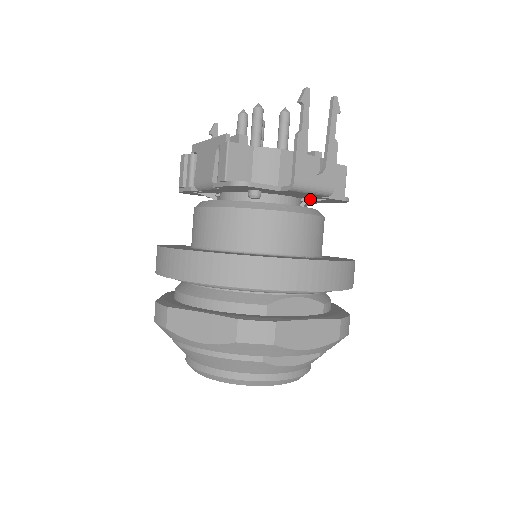
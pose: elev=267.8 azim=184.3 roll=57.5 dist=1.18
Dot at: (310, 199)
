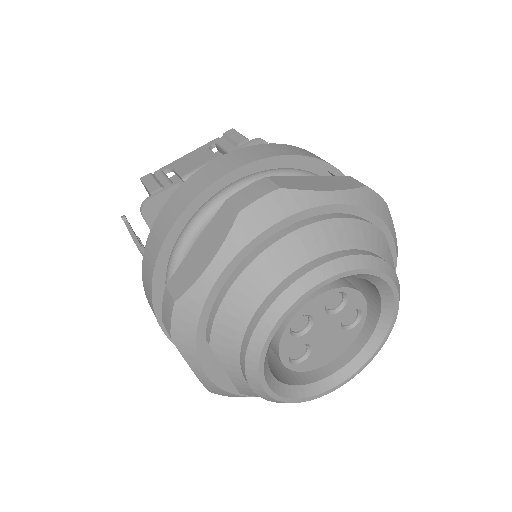
Dot at: occluded
